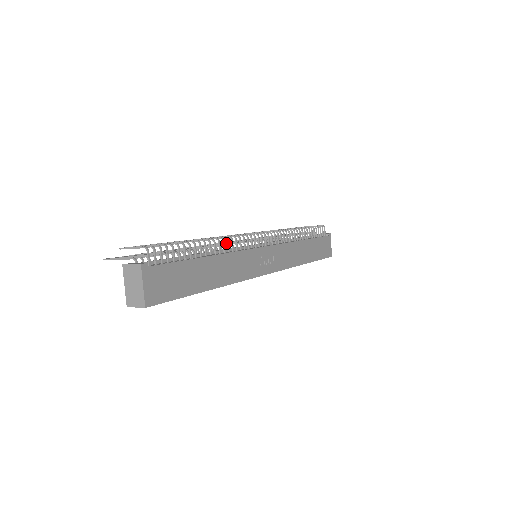
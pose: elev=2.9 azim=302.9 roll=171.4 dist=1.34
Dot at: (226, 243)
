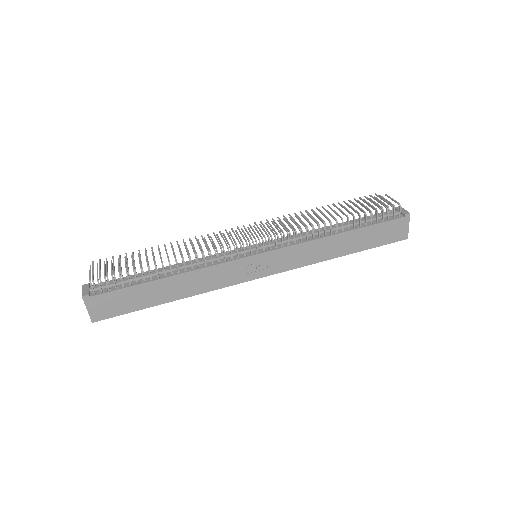
Dot at: (224, 241)
